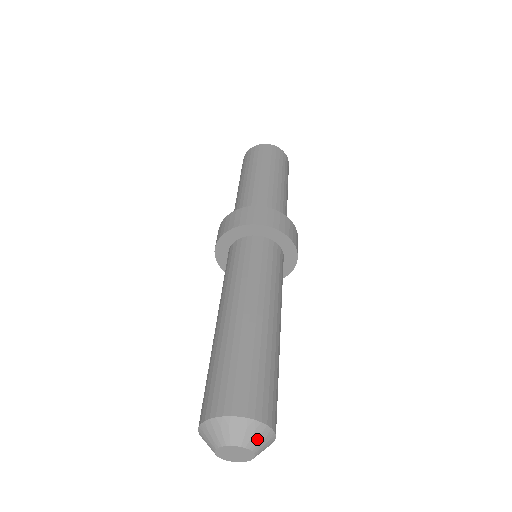
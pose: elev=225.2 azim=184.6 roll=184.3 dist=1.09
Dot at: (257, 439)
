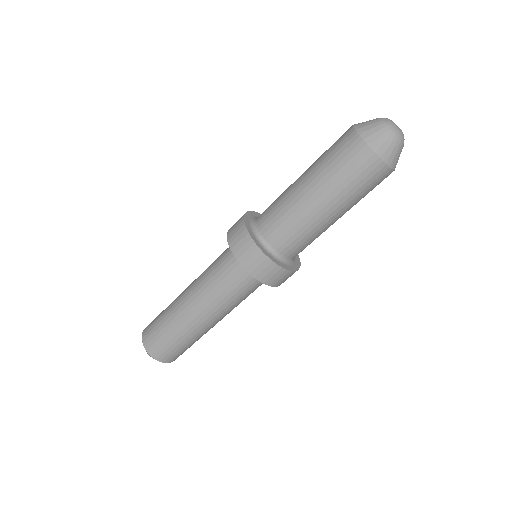
Dot at: (153, 358)
